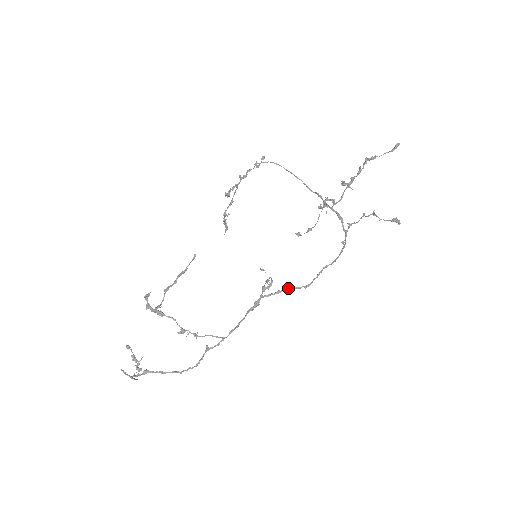
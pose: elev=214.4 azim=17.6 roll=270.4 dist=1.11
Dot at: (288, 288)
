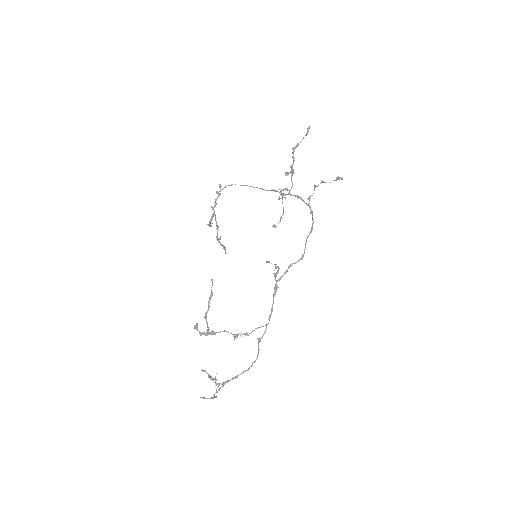
Dot at: (290, 266)
